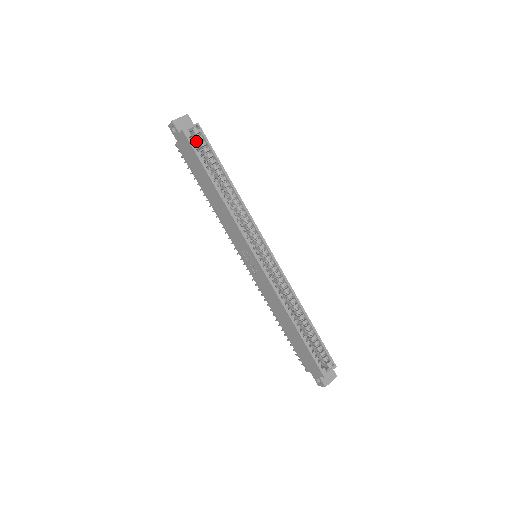
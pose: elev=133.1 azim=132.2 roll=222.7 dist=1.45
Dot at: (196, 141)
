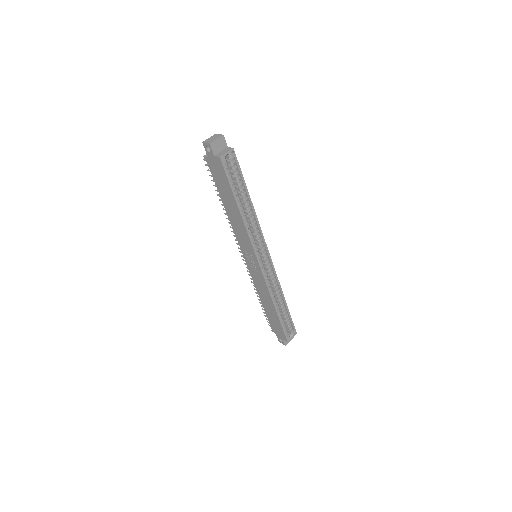
Dot at: (227, 162)
